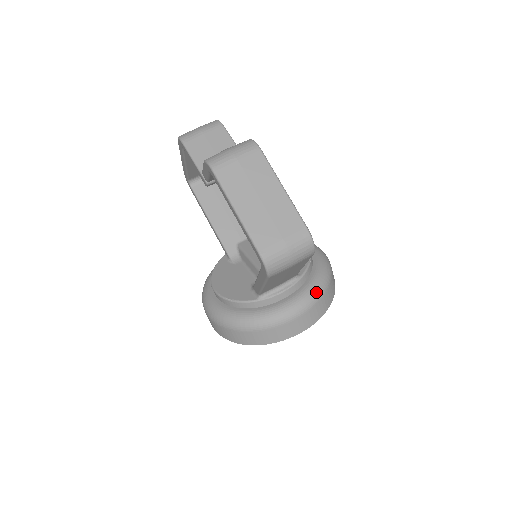
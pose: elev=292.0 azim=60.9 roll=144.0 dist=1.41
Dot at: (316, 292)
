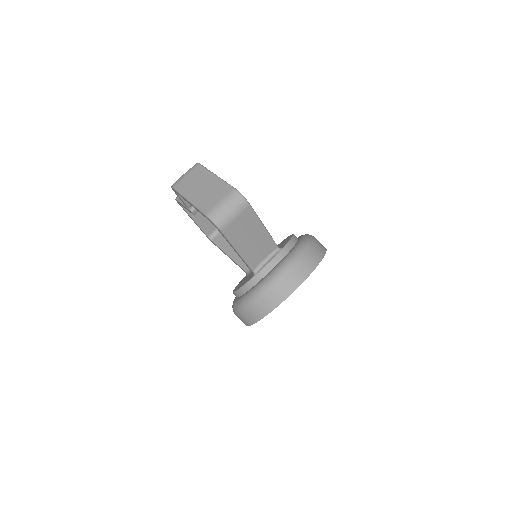
Dot at: (297, 253)
